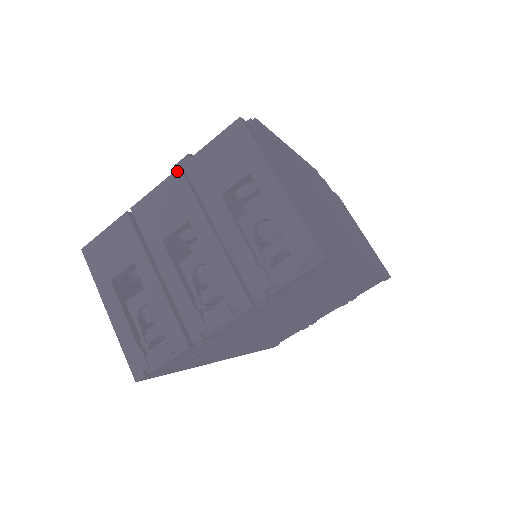
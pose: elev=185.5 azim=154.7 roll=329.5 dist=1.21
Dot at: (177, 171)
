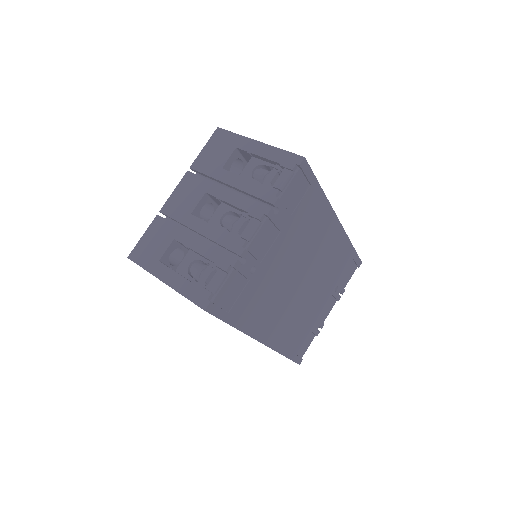
Dot at: (186, 173)
